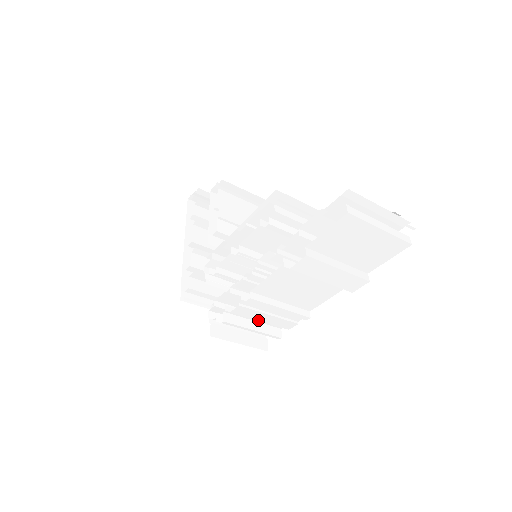
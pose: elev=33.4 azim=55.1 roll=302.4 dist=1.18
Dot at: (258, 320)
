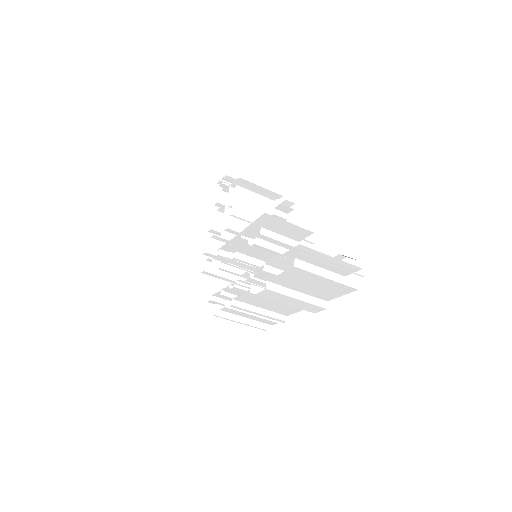
Dot at: occluded
